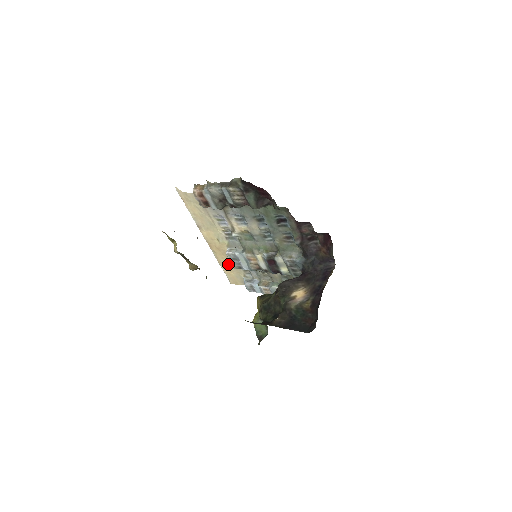
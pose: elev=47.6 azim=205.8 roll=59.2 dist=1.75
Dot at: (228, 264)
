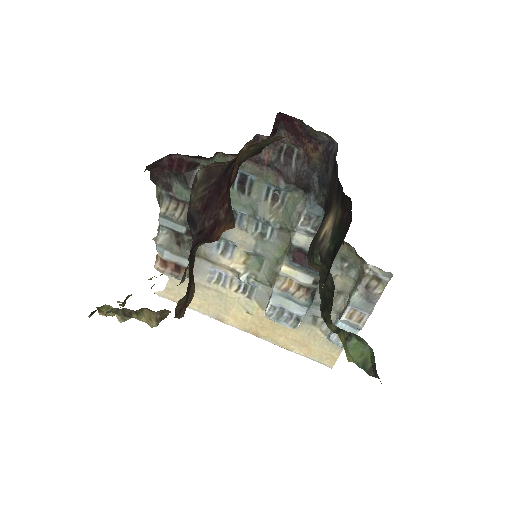
Dot at: (294, 338)
